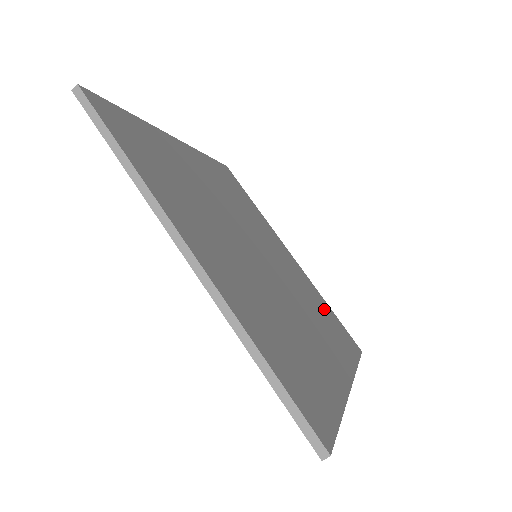
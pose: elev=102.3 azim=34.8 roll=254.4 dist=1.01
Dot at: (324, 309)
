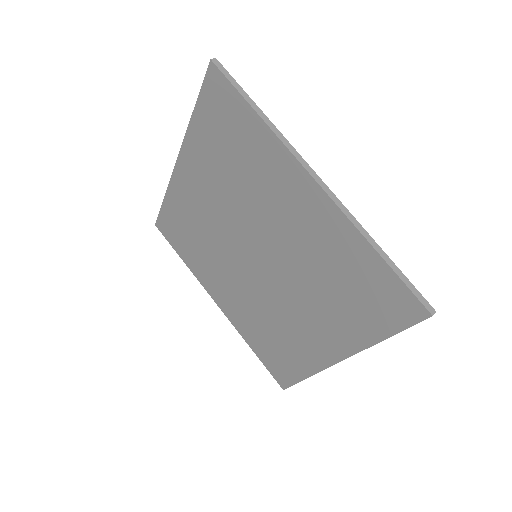
Dot at: occluded
